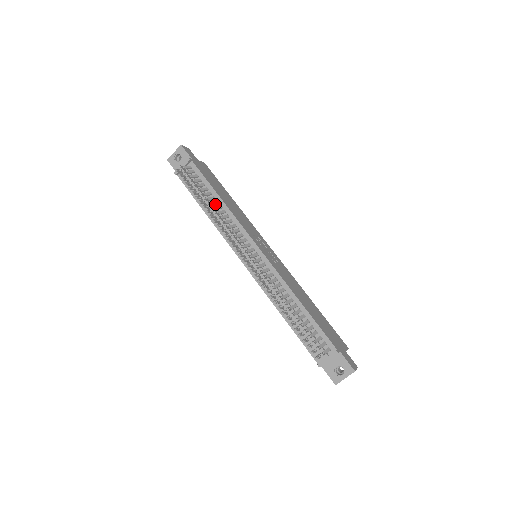
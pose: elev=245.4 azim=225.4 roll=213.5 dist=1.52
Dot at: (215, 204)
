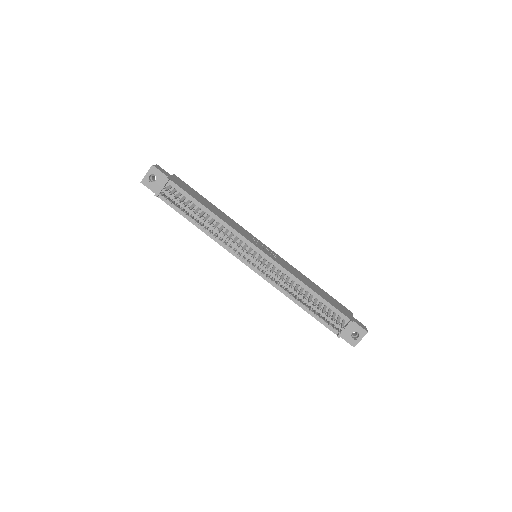
Dot at: (207, 218)
